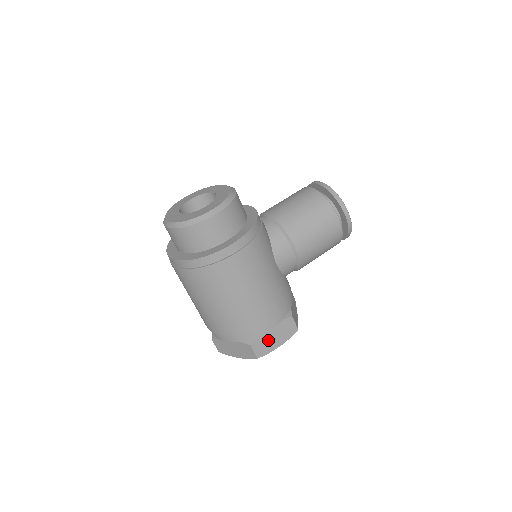
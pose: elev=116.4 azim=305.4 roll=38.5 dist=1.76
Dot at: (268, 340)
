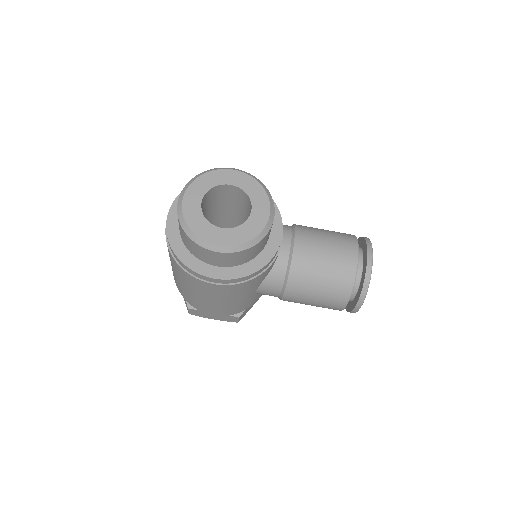
Dot at: (206, 314)
